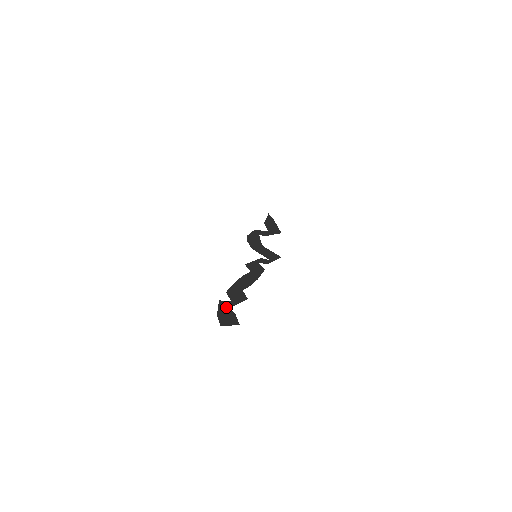
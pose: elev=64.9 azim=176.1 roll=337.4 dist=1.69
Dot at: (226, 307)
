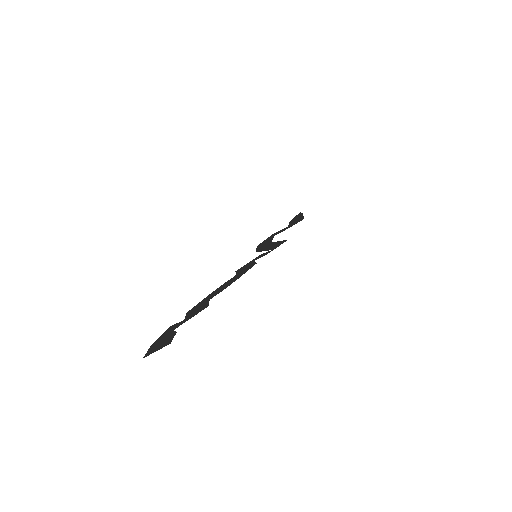
Dot at: (171, 330)
